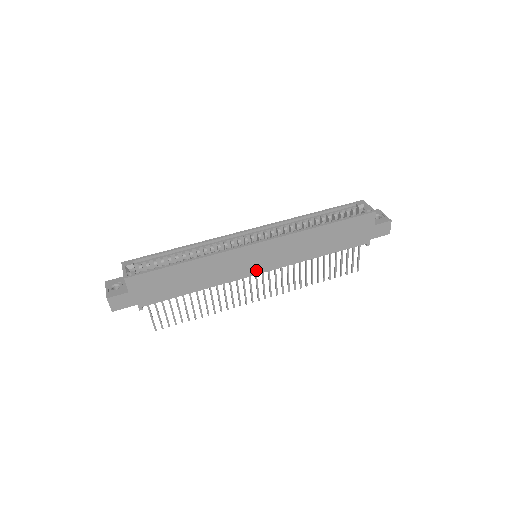
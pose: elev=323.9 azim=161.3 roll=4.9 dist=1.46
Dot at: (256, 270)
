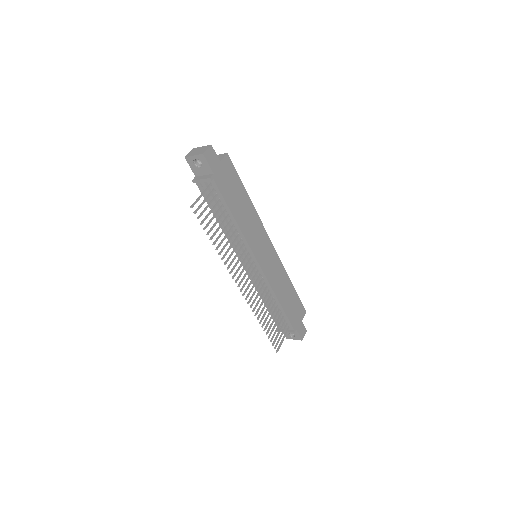
Dot at: (259, 258)
